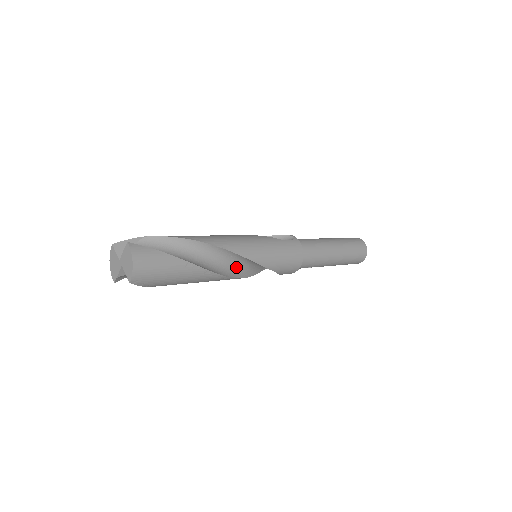
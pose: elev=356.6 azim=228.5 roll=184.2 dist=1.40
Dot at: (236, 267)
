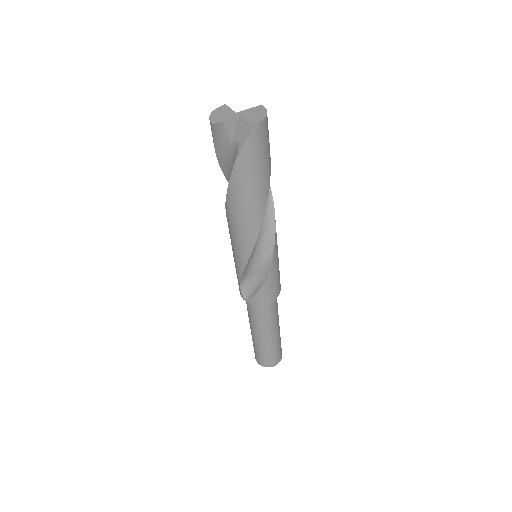
Dot at: (257, 239)
